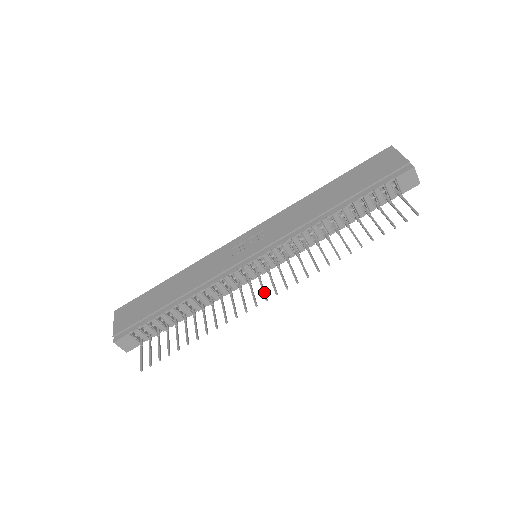
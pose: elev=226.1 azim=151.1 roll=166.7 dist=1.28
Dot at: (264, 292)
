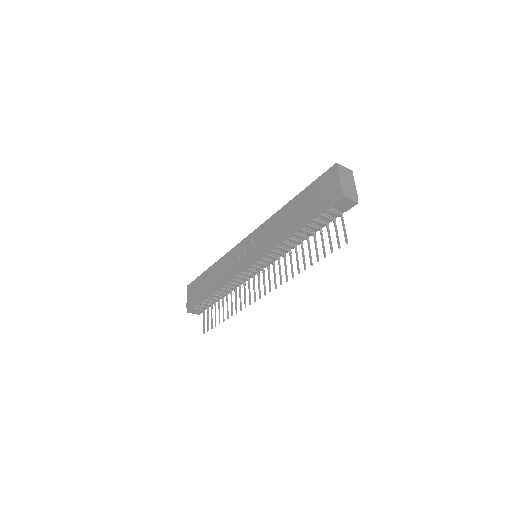
Dot at: (259, 291)
